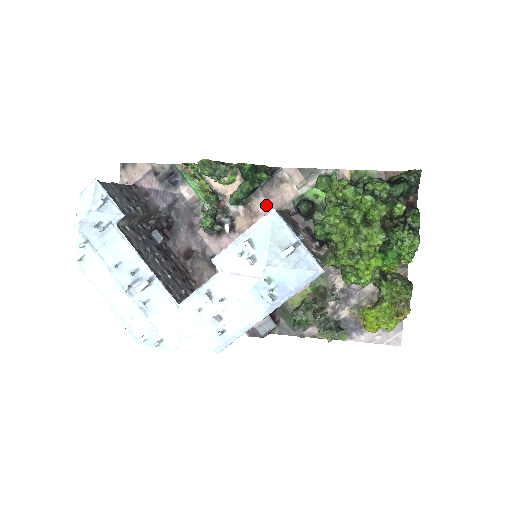
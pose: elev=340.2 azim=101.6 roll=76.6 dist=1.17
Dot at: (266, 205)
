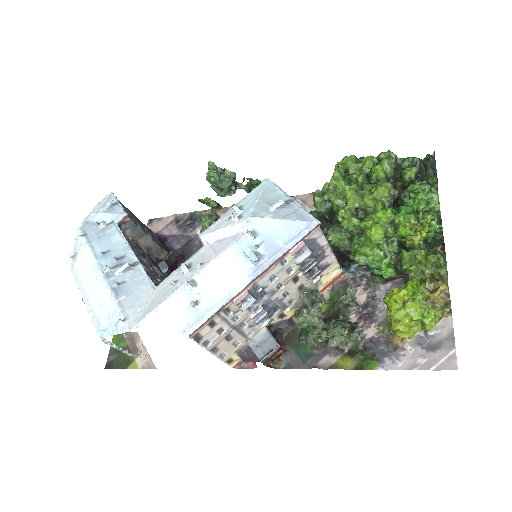
Dot at: occluded
